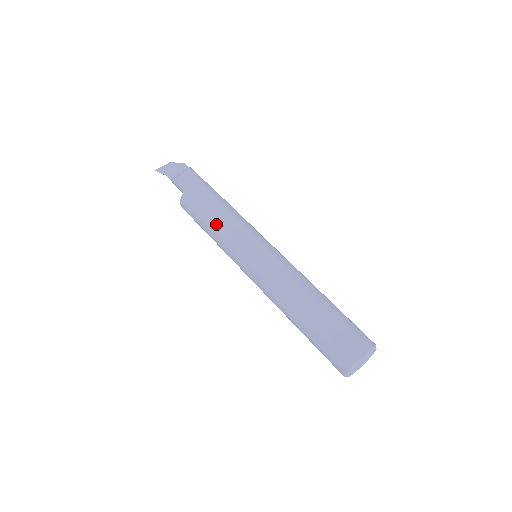
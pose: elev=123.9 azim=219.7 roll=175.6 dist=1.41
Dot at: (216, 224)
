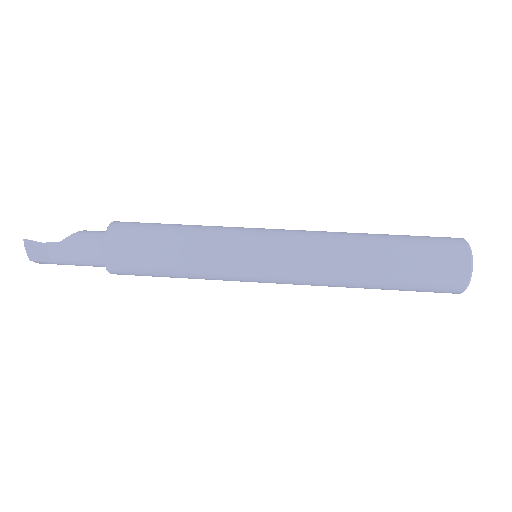
Dot at: (190, 226)
